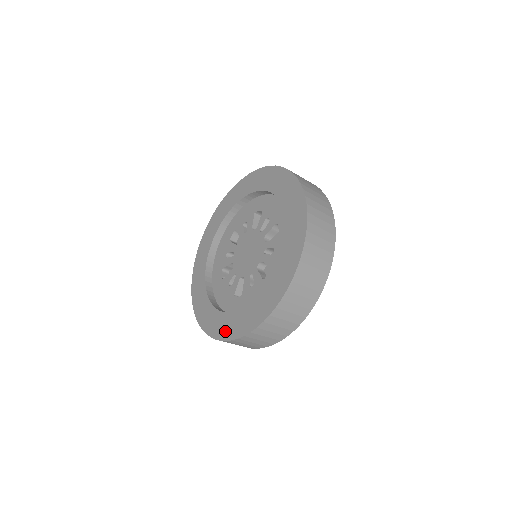
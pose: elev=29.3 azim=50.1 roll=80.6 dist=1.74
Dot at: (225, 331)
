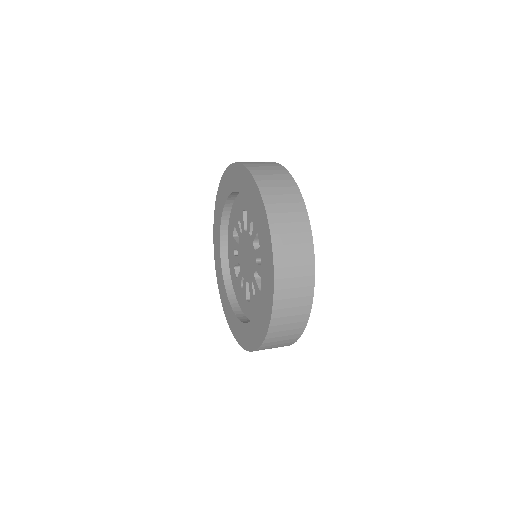
Dot at: (243, 340)
